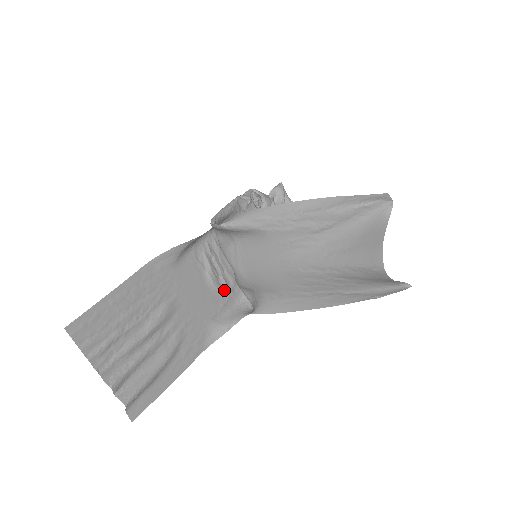
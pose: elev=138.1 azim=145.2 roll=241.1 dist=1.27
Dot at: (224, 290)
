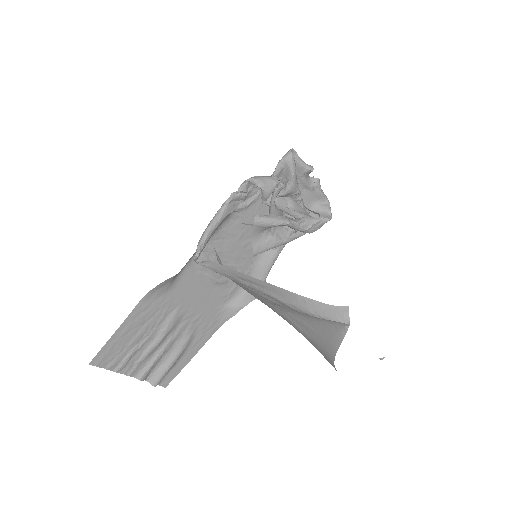
Dot at: (231, 280)
